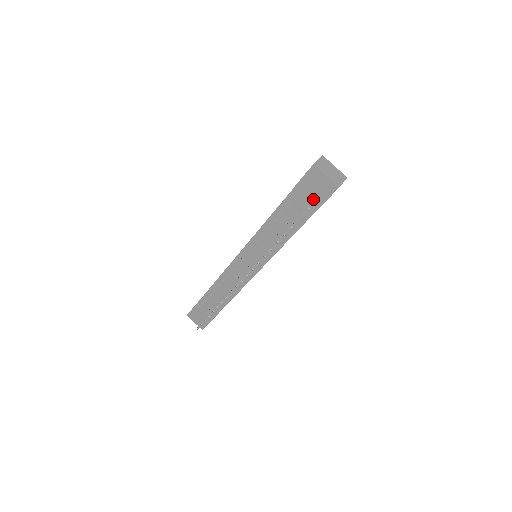
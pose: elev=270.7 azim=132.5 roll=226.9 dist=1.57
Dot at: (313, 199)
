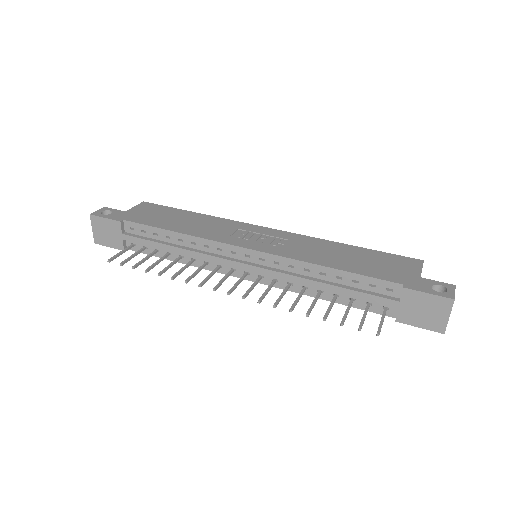
Dot at: (407, 313)
